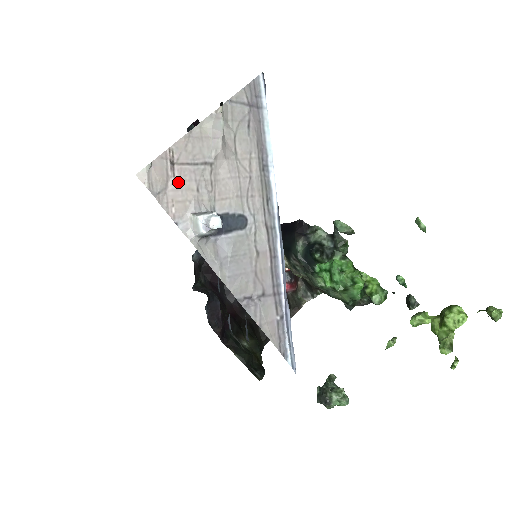
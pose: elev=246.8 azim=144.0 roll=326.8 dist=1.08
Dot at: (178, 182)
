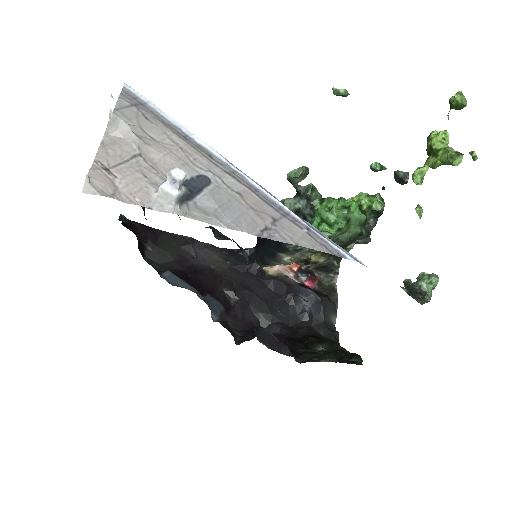
Dot at: (123, 179)
